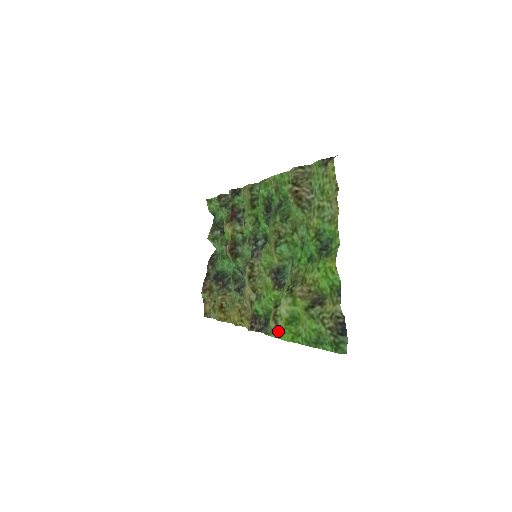
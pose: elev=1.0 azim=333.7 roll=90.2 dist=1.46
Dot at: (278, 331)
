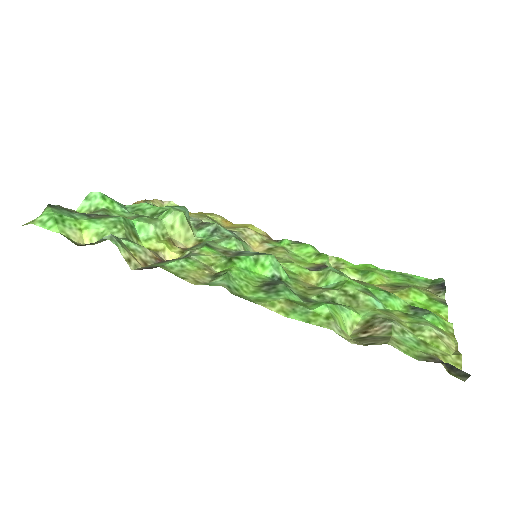
Dot at: (339, 263)
